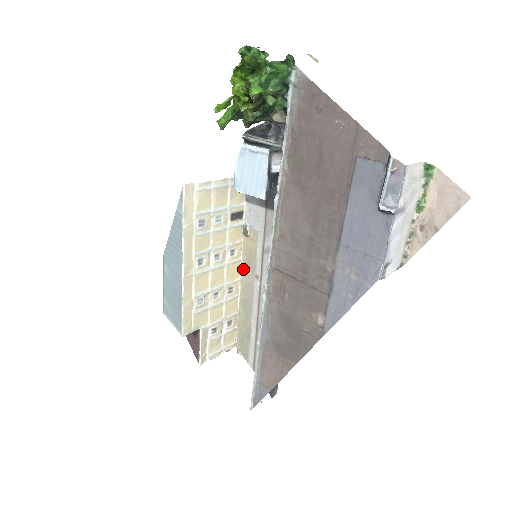
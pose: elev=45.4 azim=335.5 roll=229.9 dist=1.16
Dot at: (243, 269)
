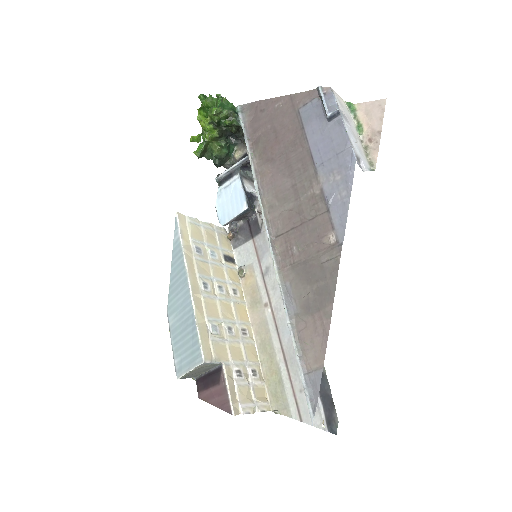
Dot at: (250, 311)
